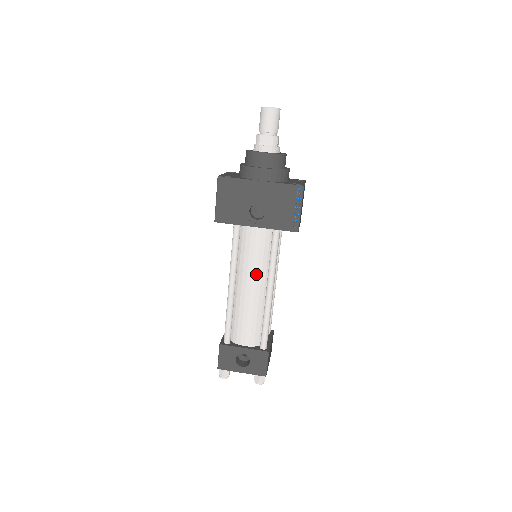
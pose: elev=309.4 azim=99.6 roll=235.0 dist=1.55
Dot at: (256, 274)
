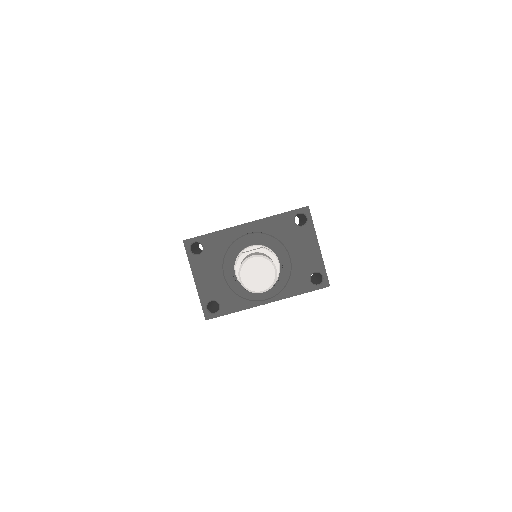
Dot at: occluded
